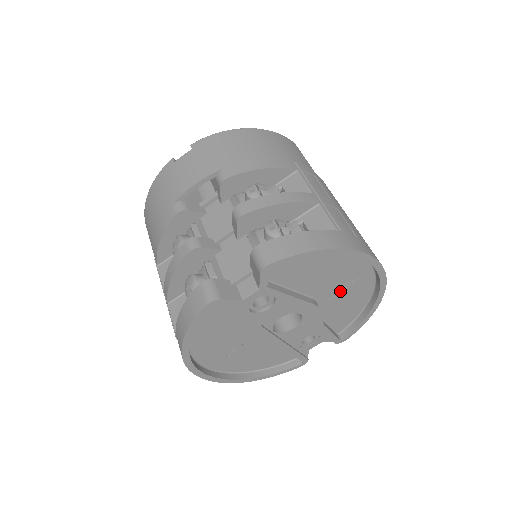
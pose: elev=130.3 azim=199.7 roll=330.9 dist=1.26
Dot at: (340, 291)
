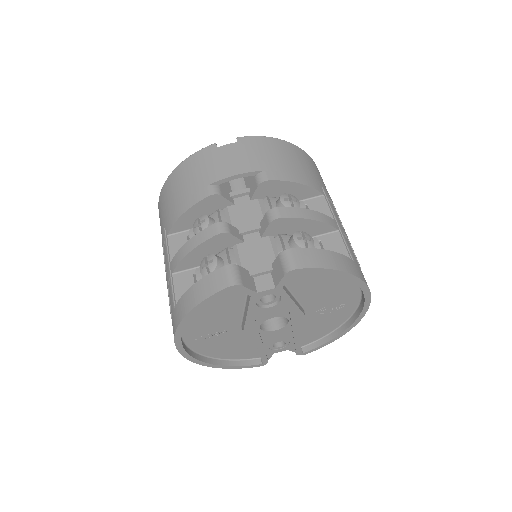
Dot at: (326, 310)
